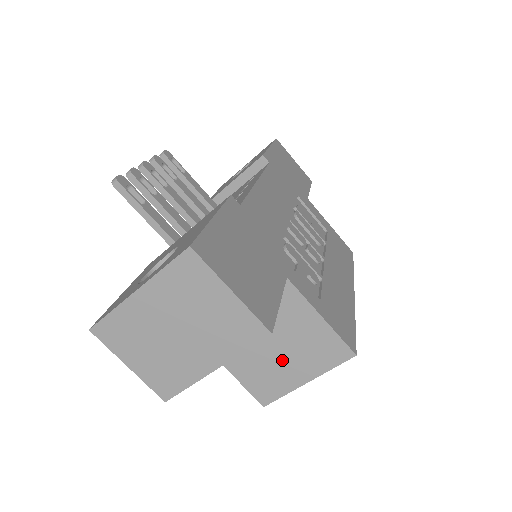
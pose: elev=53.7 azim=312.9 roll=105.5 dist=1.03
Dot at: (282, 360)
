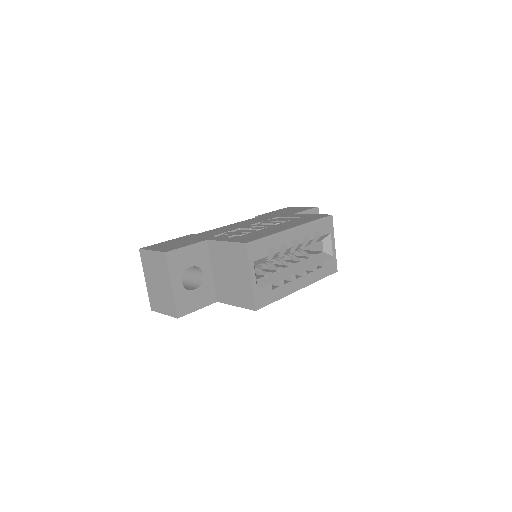
Dot at: (237, 277)
